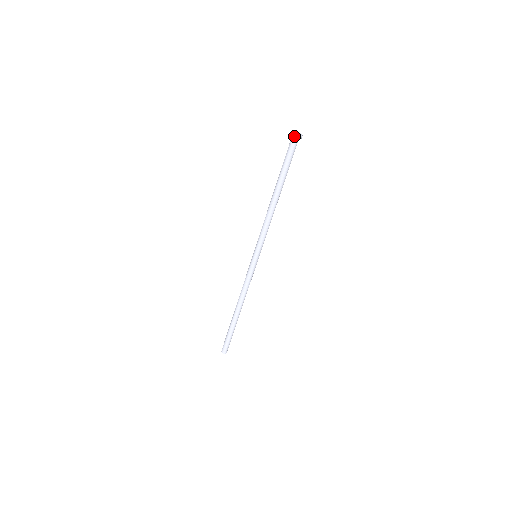
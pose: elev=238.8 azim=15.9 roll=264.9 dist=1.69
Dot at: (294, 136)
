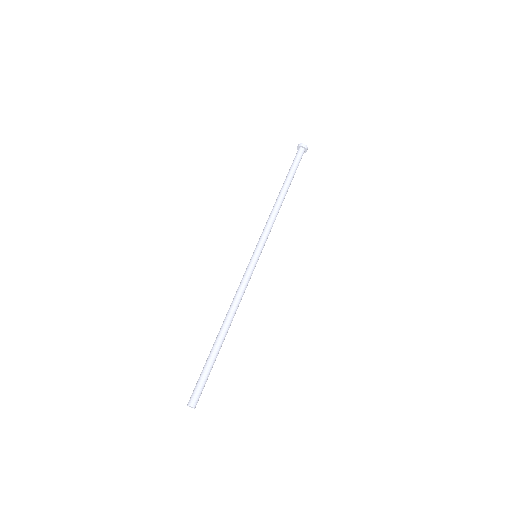
Dot at: (300, 145)
